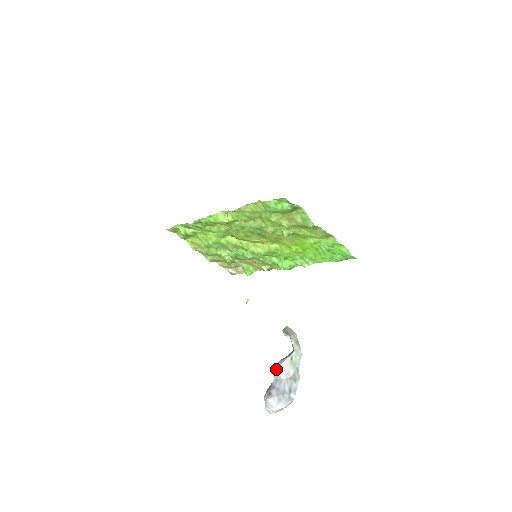
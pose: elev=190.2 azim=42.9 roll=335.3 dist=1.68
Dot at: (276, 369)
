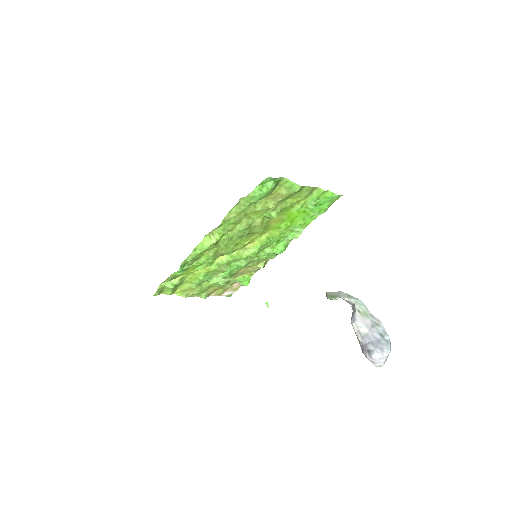
Dot at: (354, 329)
